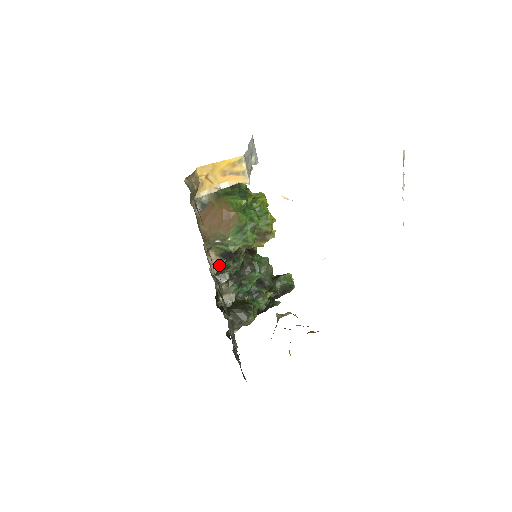
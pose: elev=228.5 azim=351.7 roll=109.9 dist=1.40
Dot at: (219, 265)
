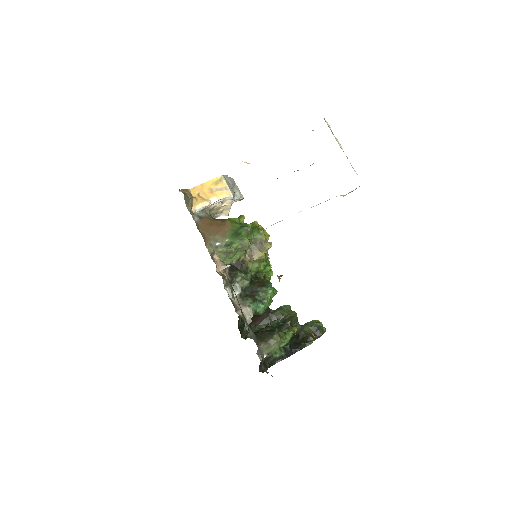
Dot at: (226, 272)
